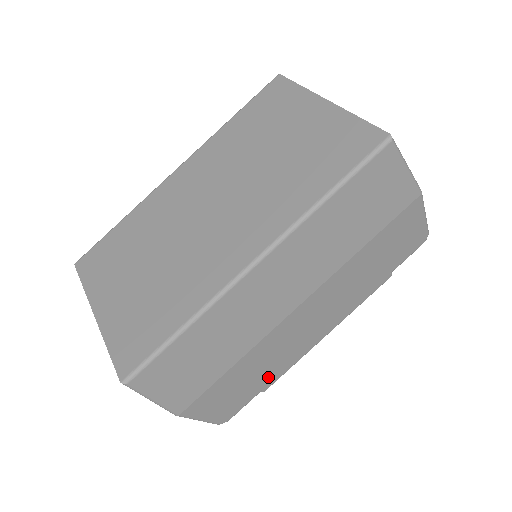
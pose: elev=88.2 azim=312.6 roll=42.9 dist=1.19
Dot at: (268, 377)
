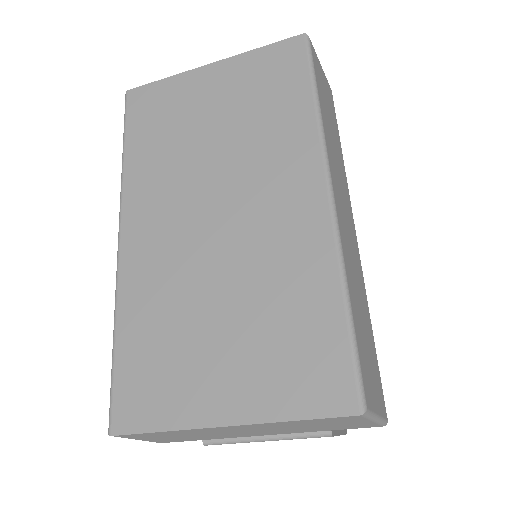
Dot at: occluded
